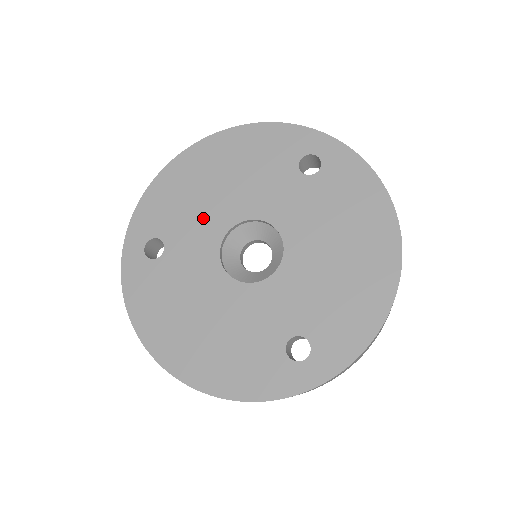
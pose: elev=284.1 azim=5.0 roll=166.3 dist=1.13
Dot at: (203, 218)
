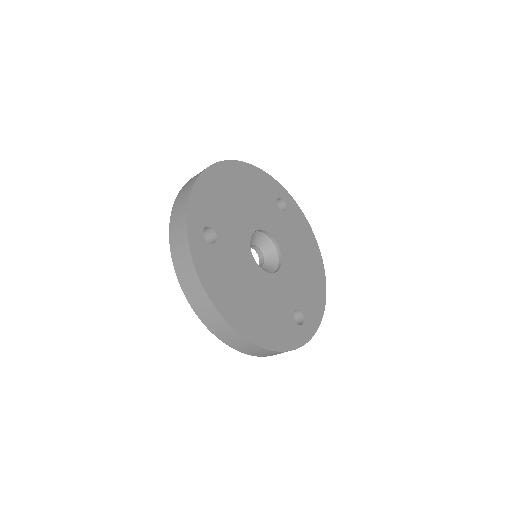
Dot at: (236, 220)
